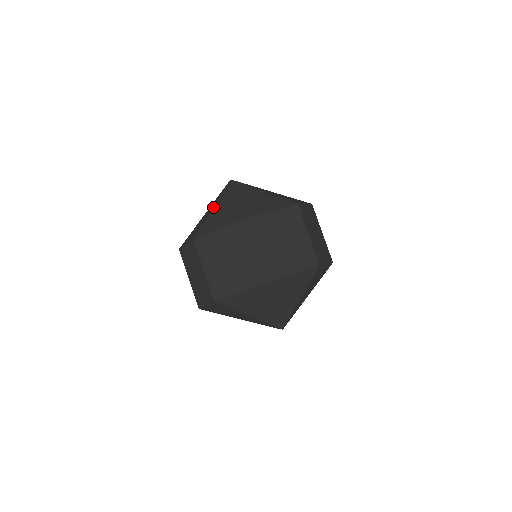
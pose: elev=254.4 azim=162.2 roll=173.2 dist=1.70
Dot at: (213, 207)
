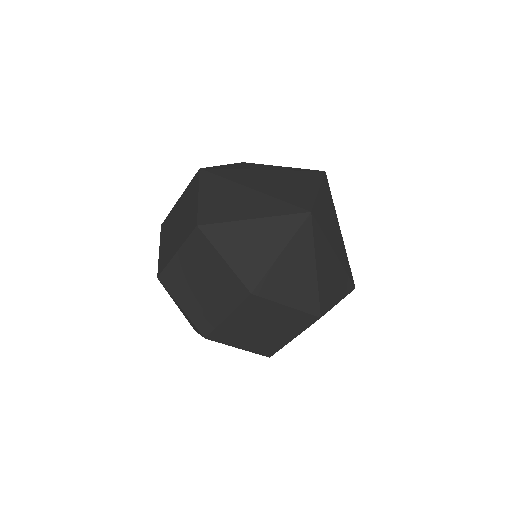
Dot at: (256, 218)
